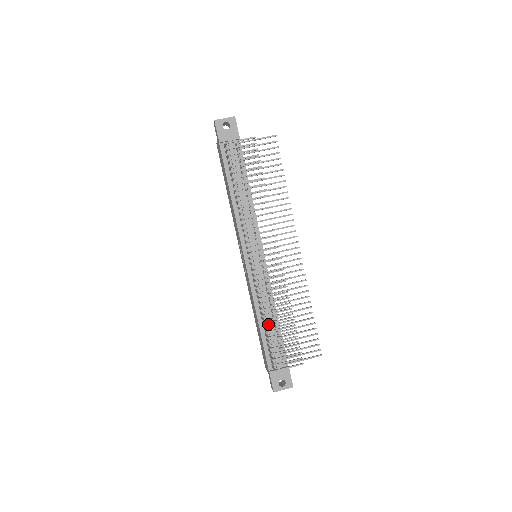
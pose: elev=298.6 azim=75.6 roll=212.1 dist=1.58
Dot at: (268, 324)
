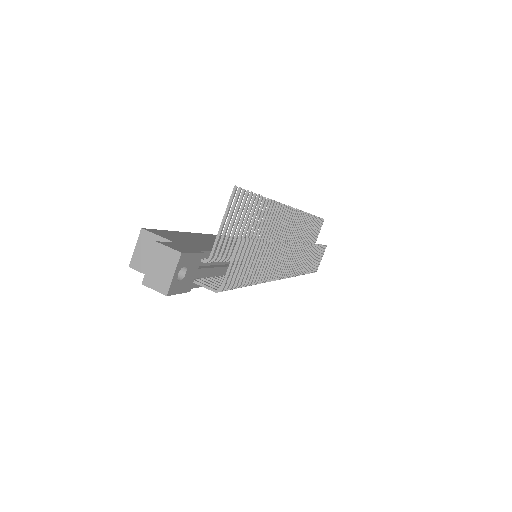
Dot at: occluded
